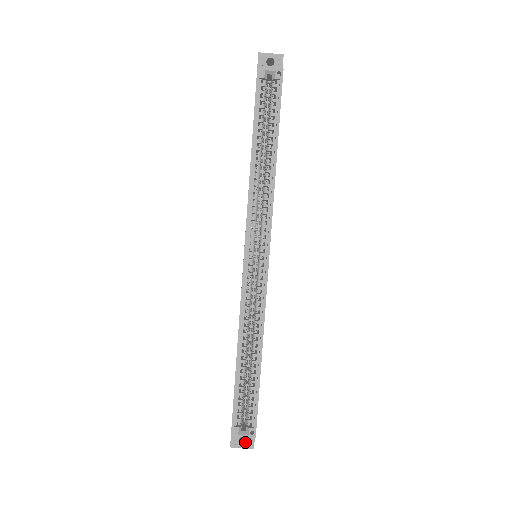
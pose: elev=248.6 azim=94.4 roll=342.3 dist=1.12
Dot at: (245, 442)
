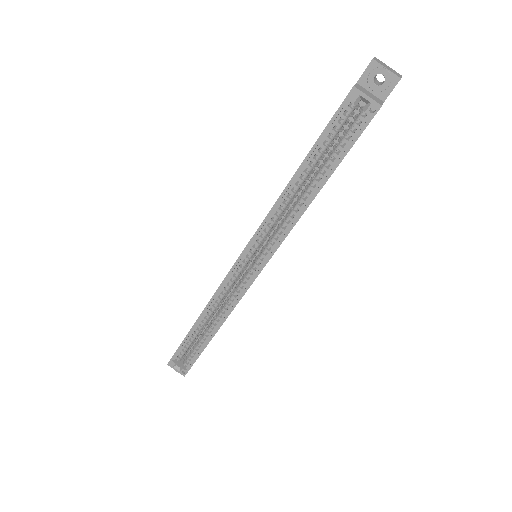
Dot at: occluded
